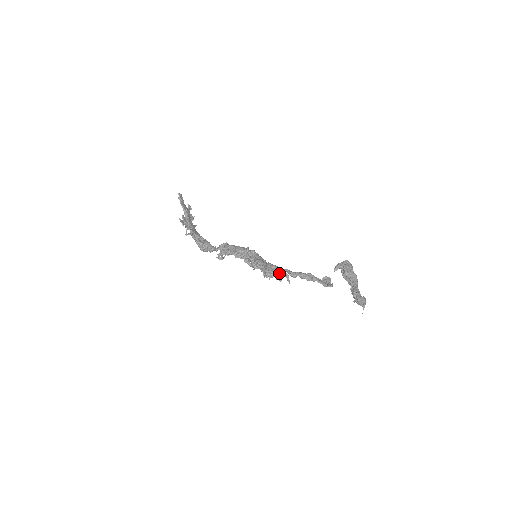
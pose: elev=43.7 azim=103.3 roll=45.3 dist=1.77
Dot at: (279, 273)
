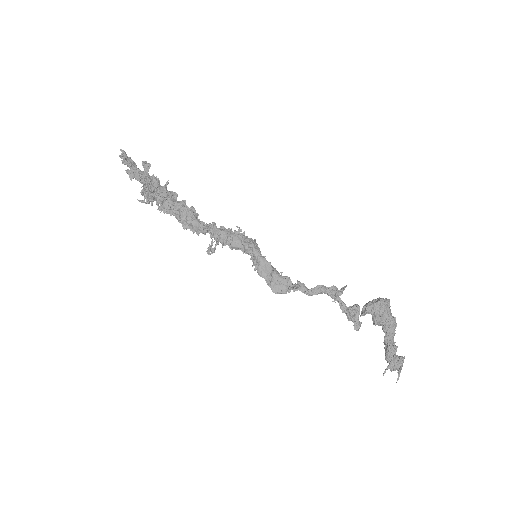
Dot at: (290, 289)
